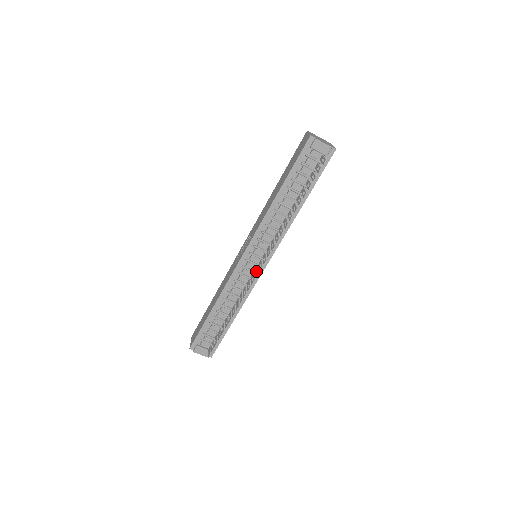
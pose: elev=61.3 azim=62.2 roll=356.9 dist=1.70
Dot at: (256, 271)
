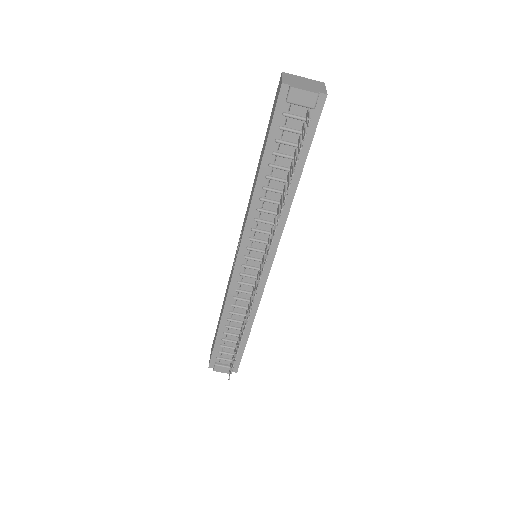
Dot at: (257, 279)
